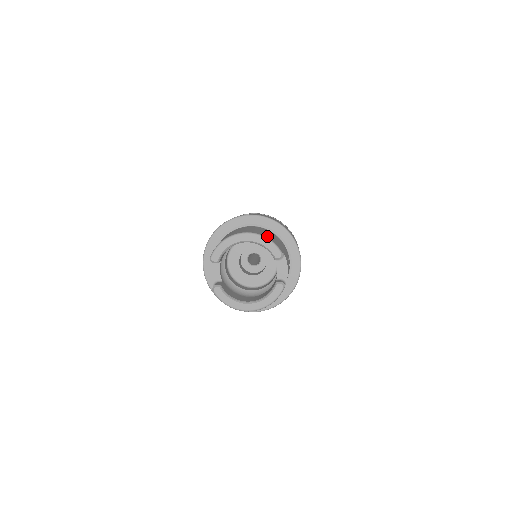
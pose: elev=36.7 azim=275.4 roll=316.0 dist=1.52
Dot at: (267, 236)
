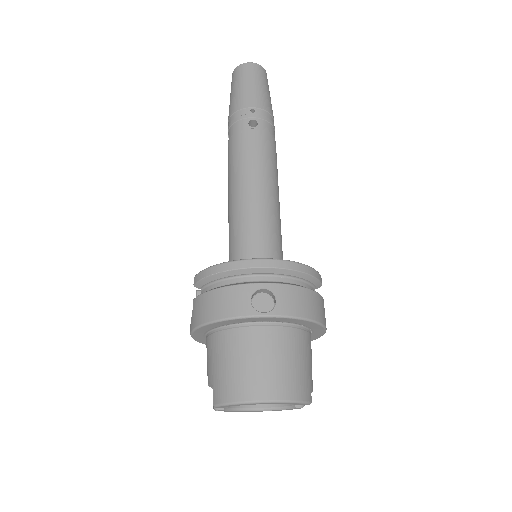
Dot at: (295, 389)
